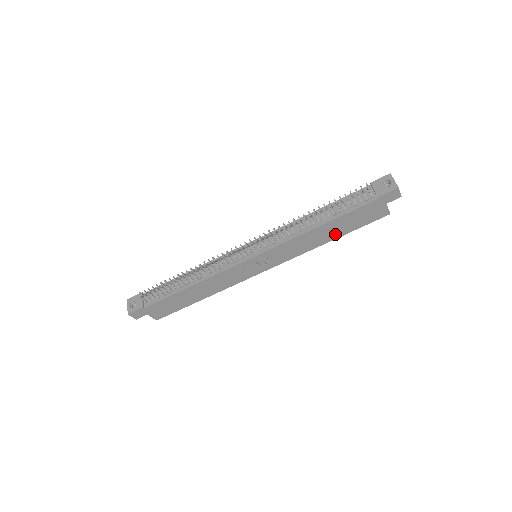
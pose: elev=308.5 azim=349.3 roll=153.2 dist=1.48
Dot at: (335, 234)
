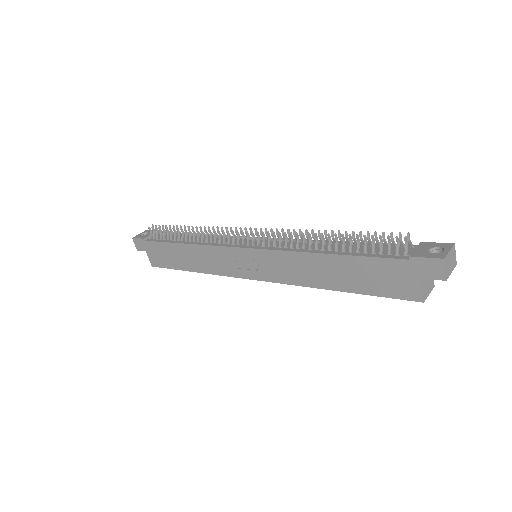
Dot at: (342, 282)
